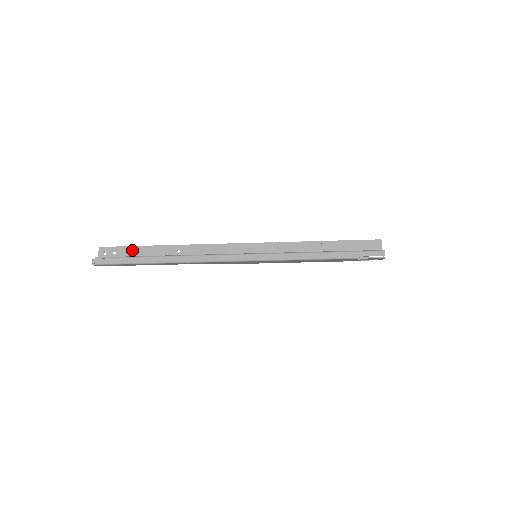
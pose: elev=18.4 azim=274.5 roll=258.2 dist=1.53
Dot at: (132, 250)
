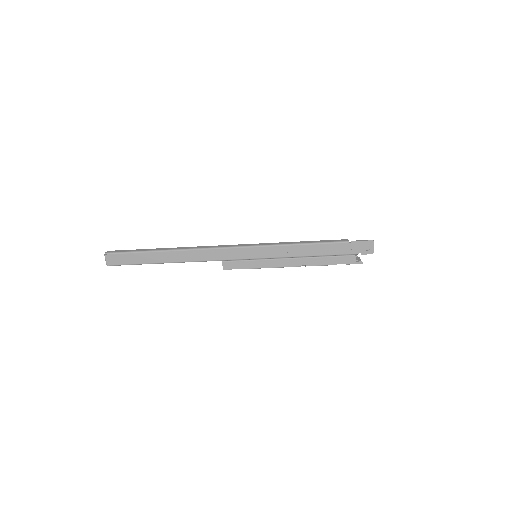
Dot at: occluded
